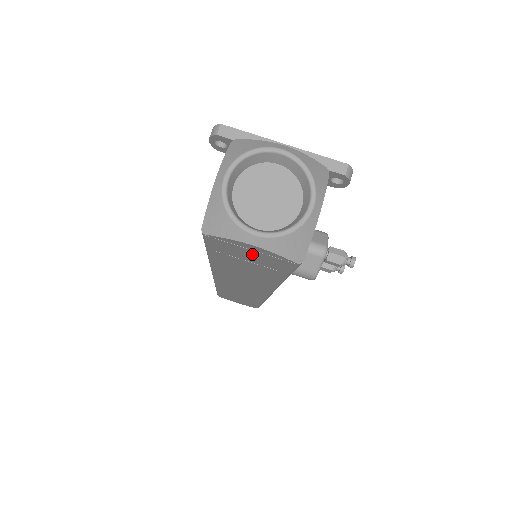
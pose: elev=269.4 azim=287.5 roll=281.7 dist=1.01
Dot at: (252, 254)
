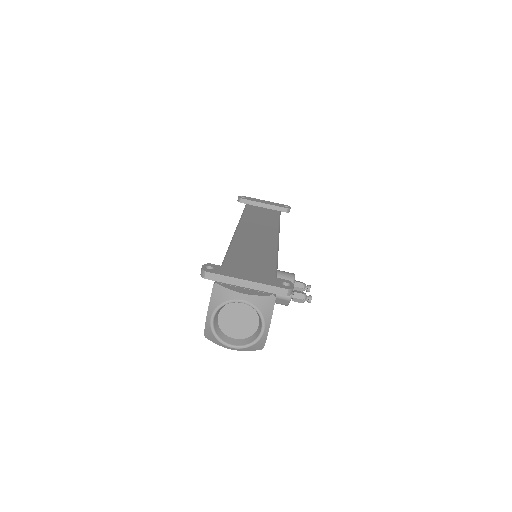
Dot at: occluded
